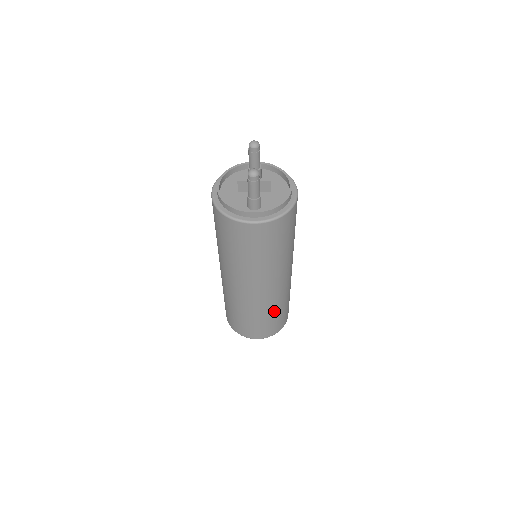
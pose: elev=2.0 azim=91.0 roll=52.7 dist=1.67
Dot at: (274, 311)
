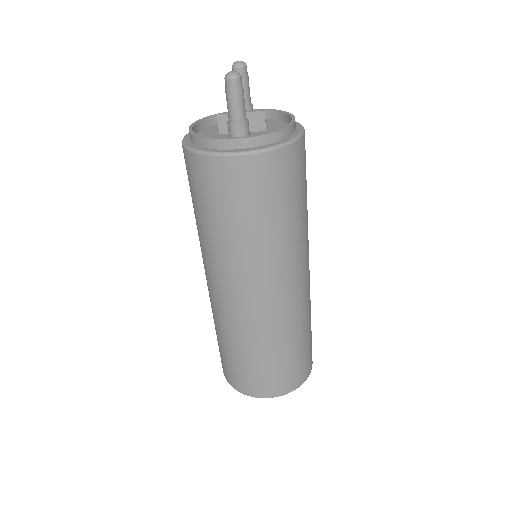
Dot at: (286, 342)
